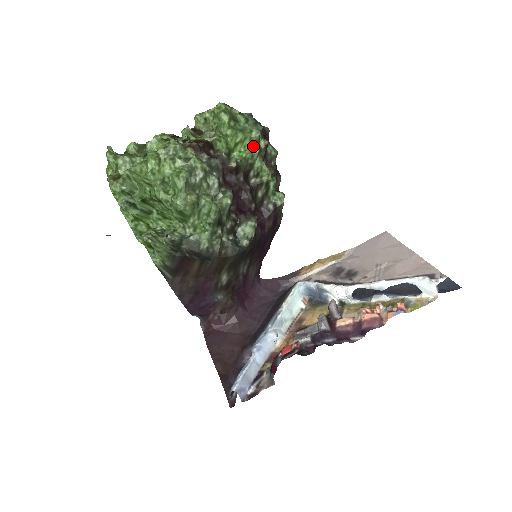
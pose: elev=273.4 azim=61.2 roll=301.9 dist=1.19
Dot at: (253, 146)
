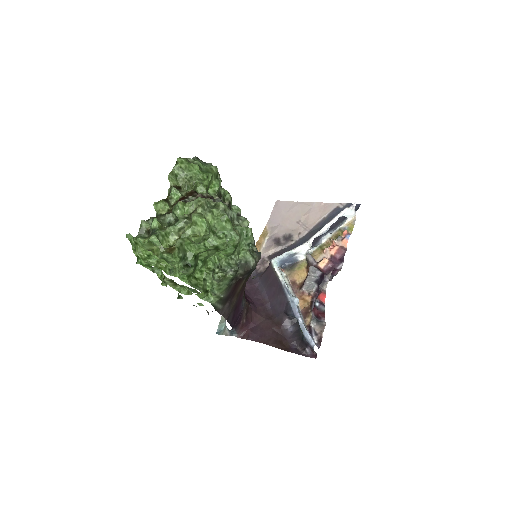
Dot at: (216, 179)
